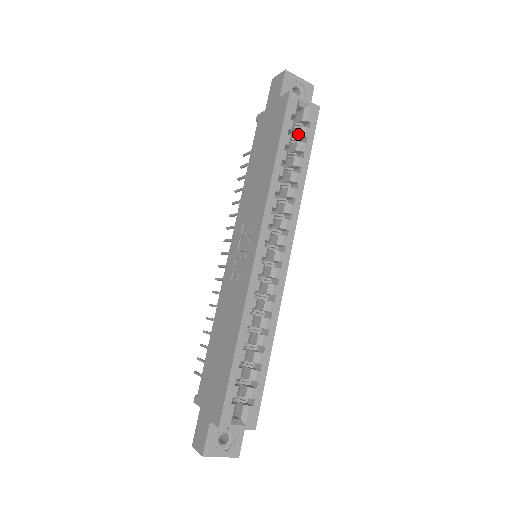
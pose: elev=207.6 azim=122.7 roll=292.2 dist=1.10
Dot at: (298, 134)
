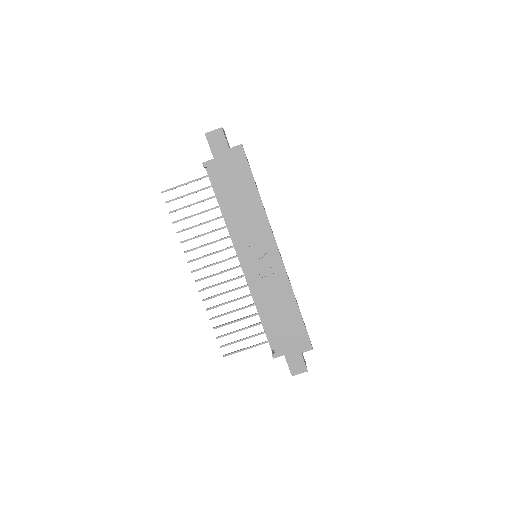
Dot at: occluded
